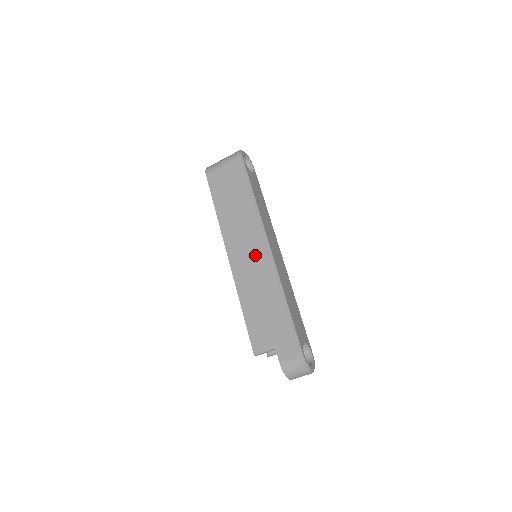
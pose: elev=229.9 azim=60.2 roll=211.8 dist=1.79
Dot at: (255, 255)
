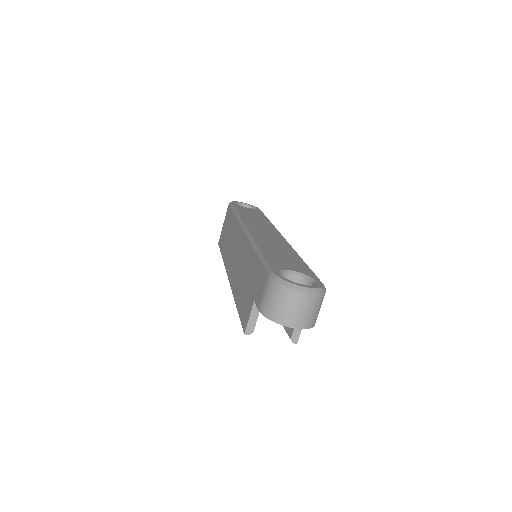
Dot at: (238, 247)
